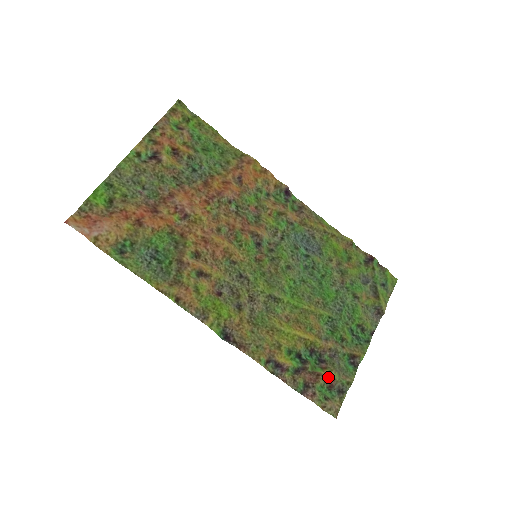
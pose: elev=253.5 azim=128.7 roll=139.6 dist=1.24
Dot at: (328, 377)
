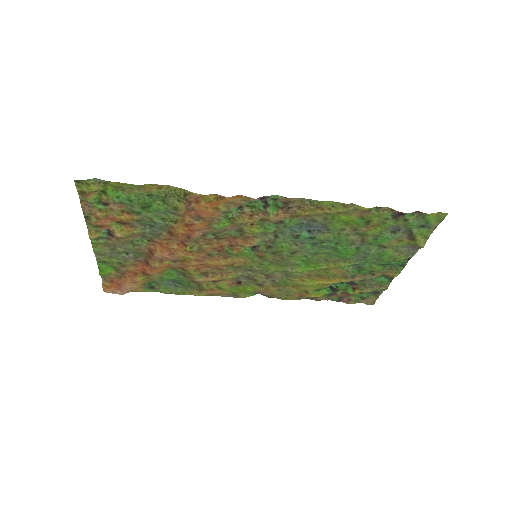
Dot at: (359, 293)
